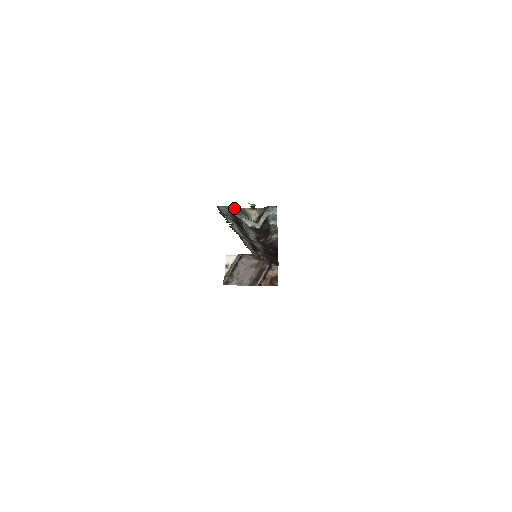
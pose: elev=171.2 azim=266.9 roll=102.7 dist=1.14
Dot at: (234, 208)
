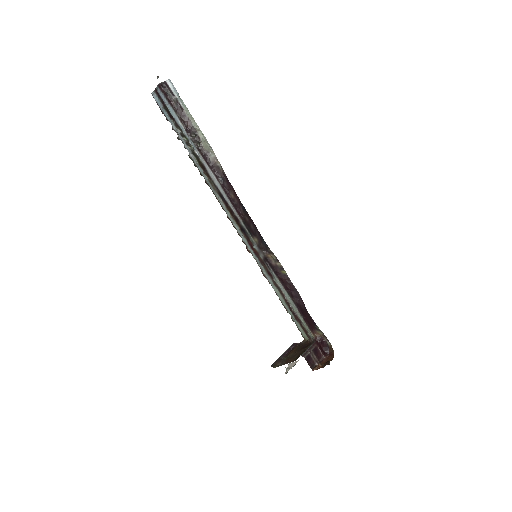
Dot at: (158, 92)
